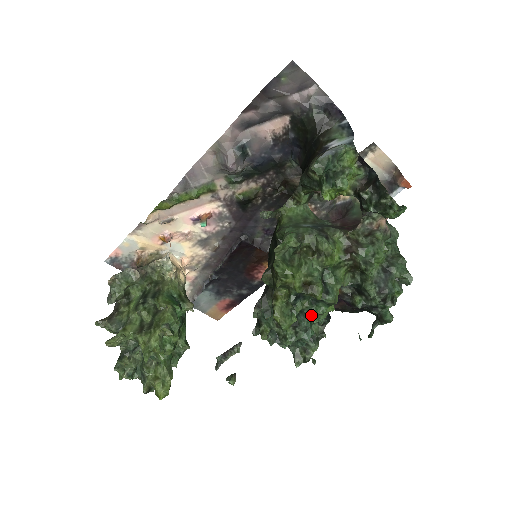
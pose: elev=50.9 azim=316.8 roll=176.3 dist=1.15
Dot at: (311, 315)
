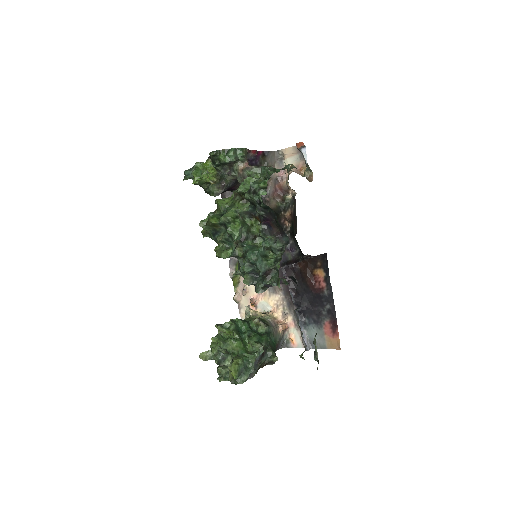
Dot at: (232, 238)
